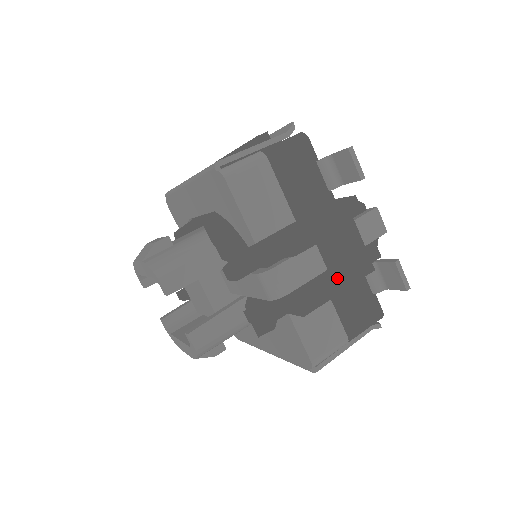
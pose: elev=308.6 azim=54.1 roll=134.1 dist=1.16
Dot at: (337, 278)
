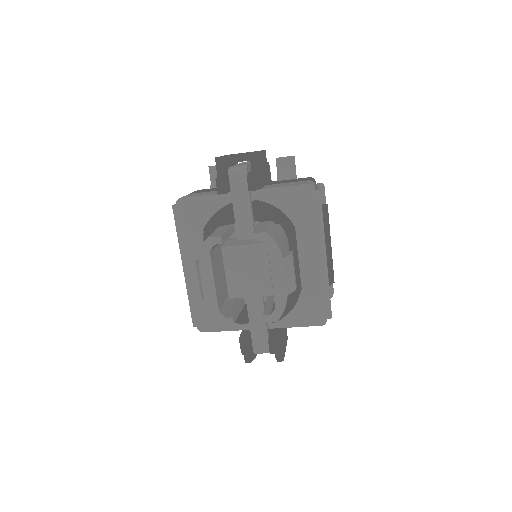
Dot at: occluded
